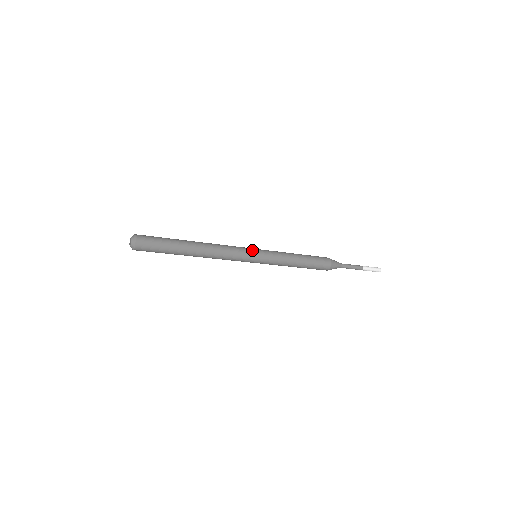
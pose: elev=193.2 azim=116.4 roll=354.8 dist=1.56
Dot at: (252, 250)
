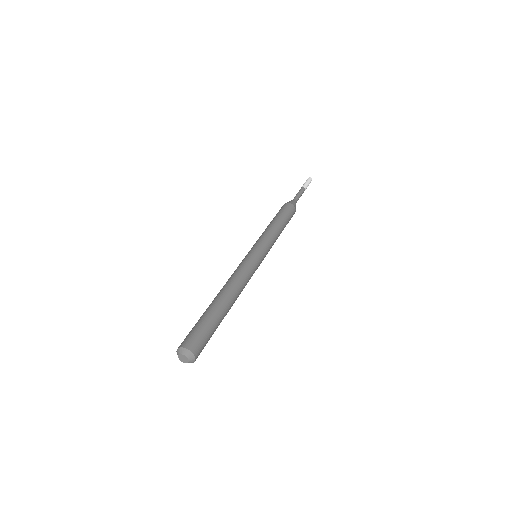
Dot at: (261, 262)
